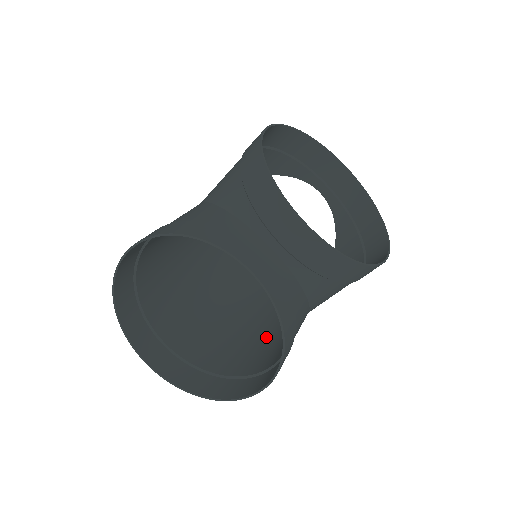
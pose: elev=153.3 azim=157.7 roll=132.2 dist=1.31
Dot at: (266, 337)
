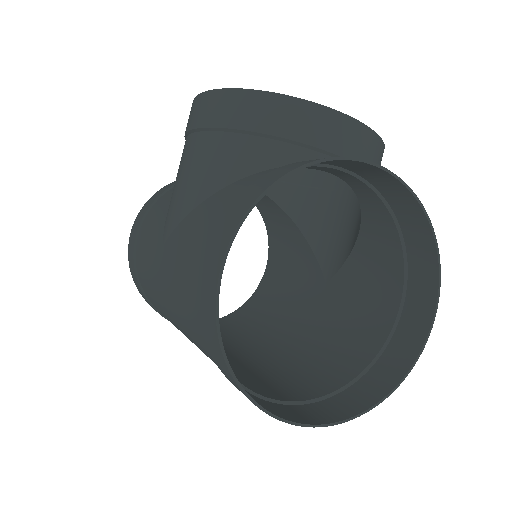
Dot at: (329, 325)
